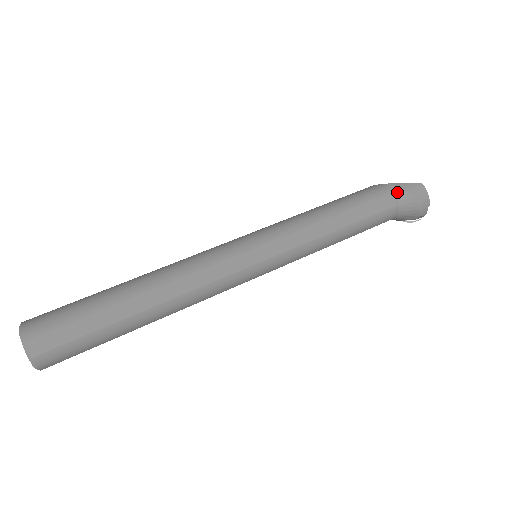
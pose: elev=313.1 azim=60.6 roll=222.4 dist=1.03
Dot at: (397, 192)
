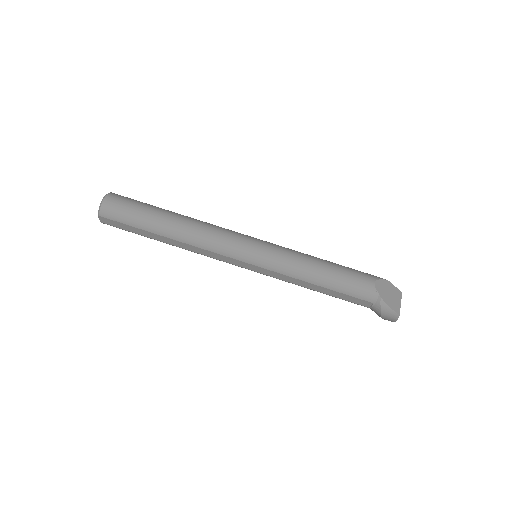
Dot at: (376, 306)
